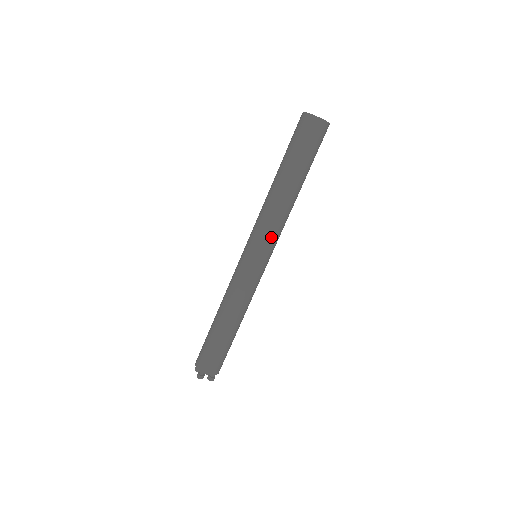
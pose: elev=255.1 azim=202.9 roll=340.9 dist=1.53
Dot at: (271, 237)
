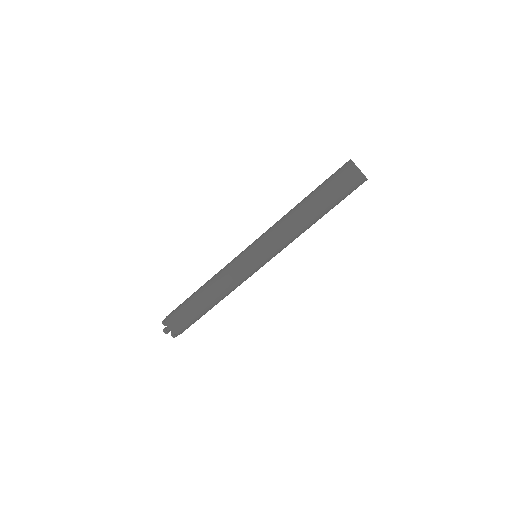
Dot at: (277, 249)
